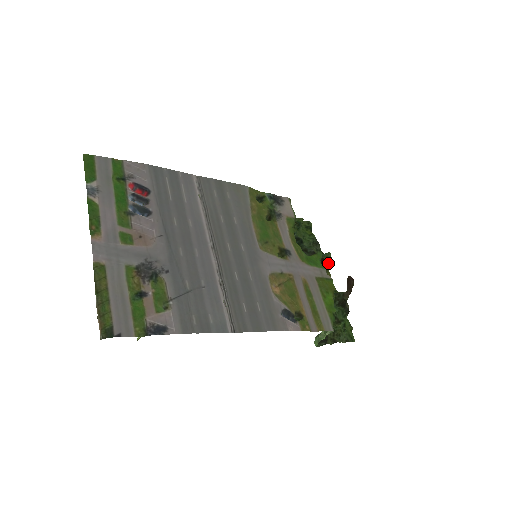
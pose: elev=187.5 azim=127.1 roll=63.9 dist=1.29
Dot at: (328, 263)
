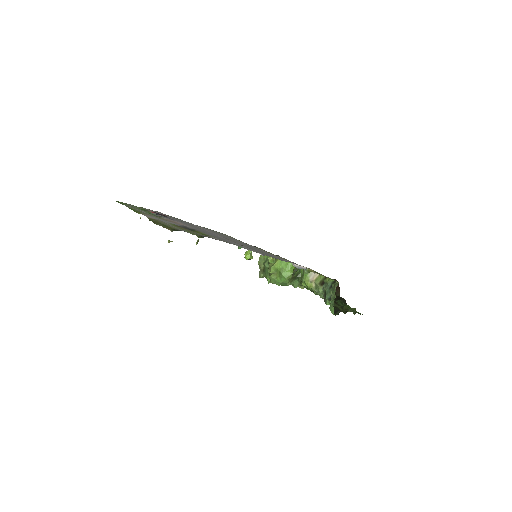
Dot at: occluded
